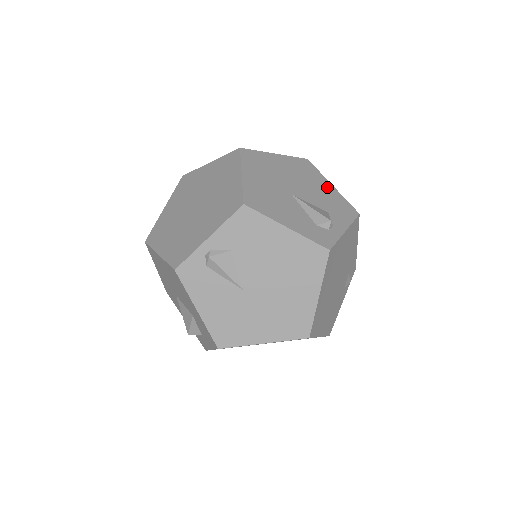
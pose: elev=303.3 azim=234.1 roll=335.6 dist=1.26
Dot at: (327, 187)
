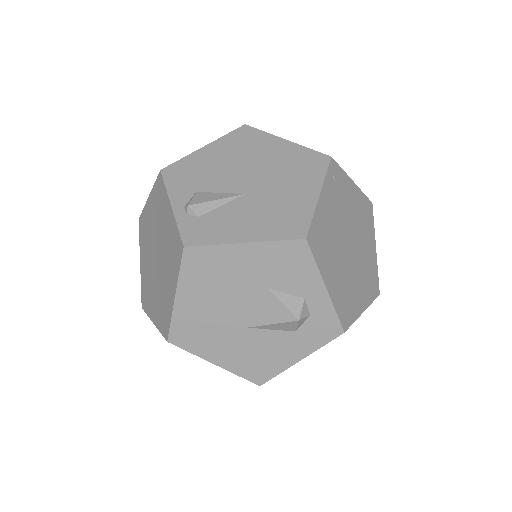
Dot at: occluded
